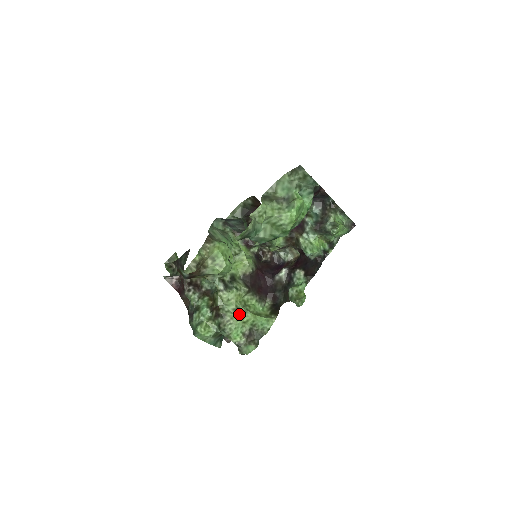
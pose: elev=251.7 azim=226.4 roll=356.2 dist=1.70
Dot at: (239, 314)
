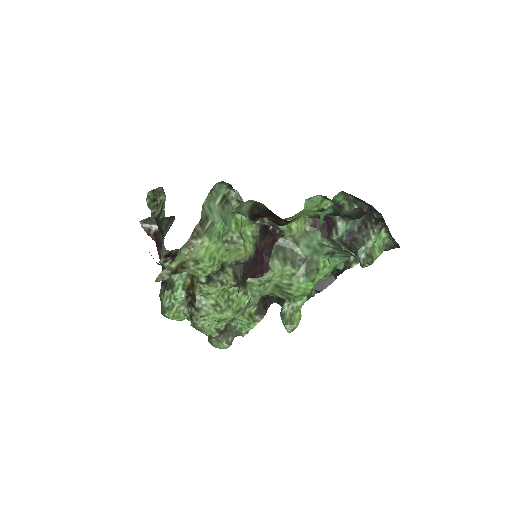
Dot at: (217, 311)
